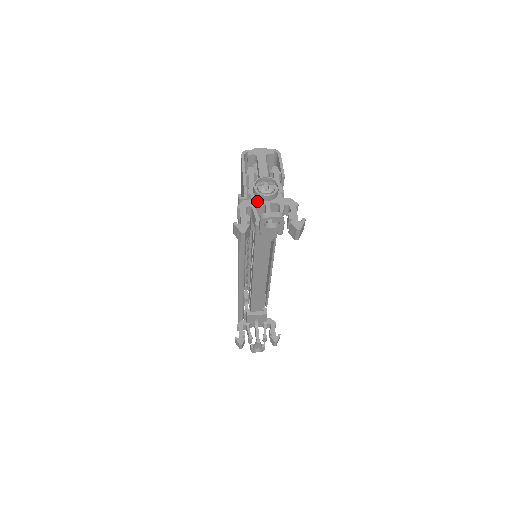
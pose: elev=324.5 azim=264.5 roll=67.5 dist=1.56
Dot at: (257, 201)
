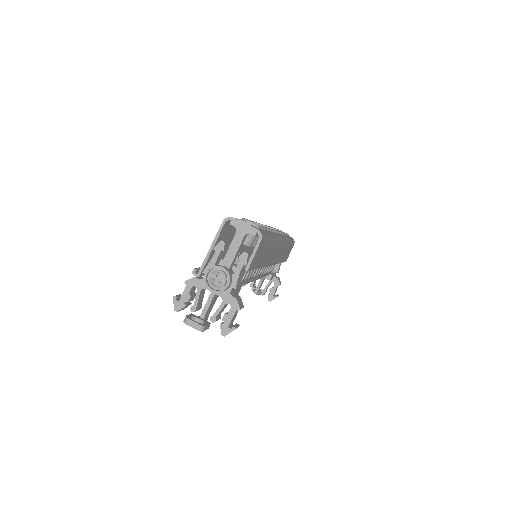
Dot at: (205, 285)
